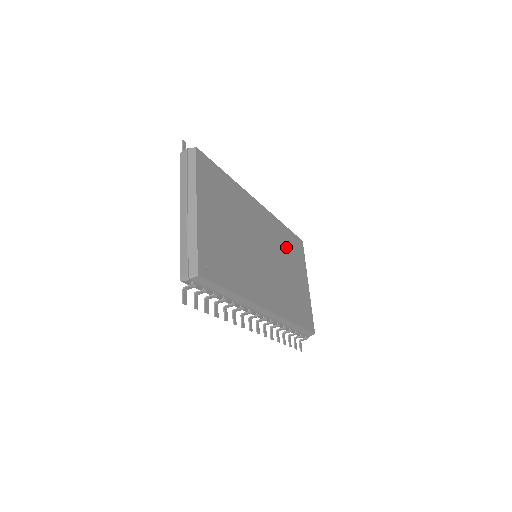
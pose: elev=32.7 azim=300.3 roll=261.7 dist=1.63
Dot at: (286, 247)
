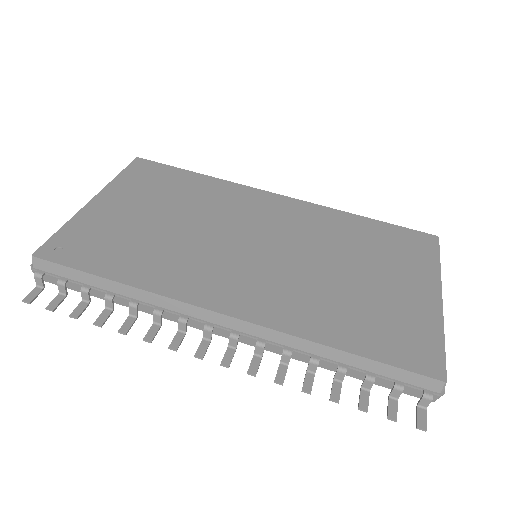
Dot at: (356, 241)
